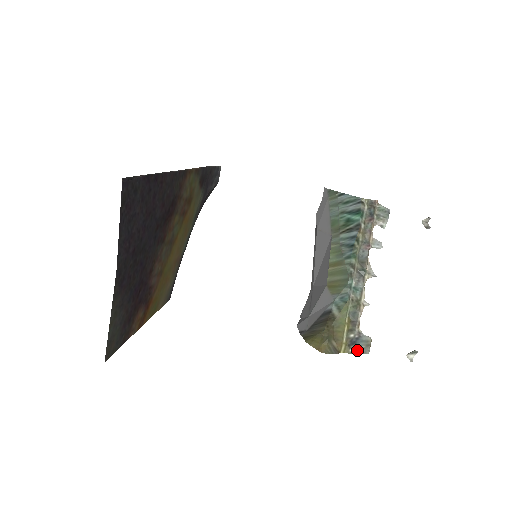
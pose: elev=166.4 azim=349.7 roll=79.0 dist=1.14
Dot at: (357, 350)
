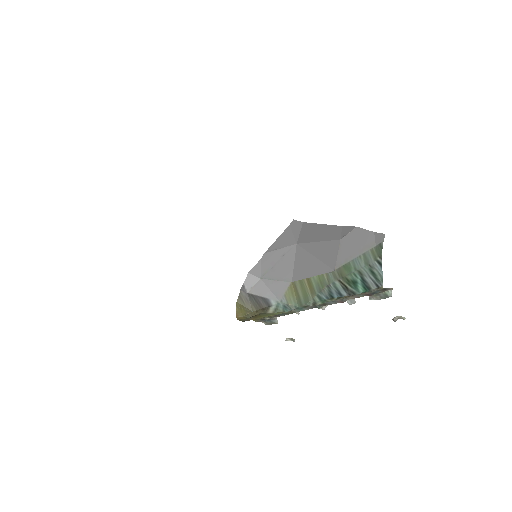
Dot at: (263, 322)
